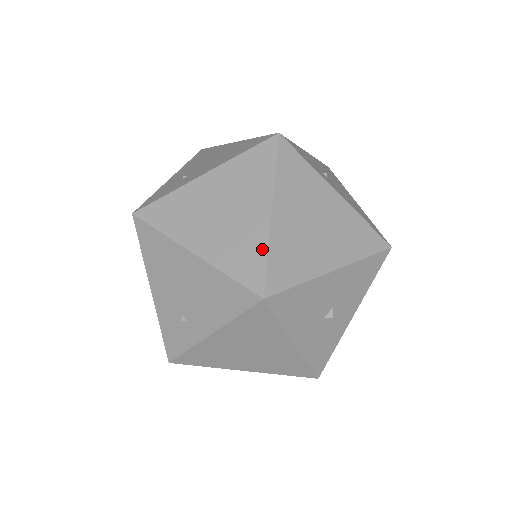
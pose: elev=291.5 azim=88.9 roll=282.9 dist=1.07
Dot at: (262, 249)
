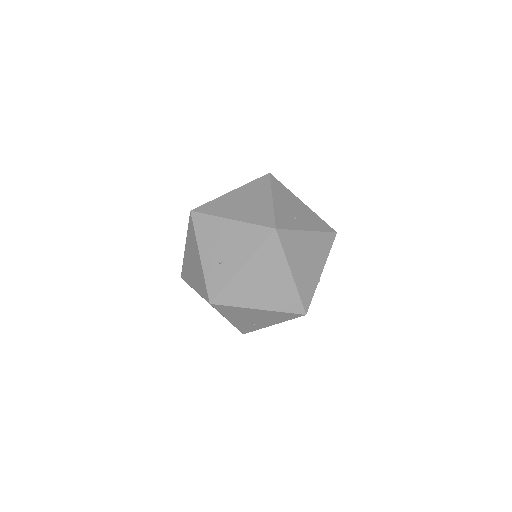
Dot at: (295, 294)
